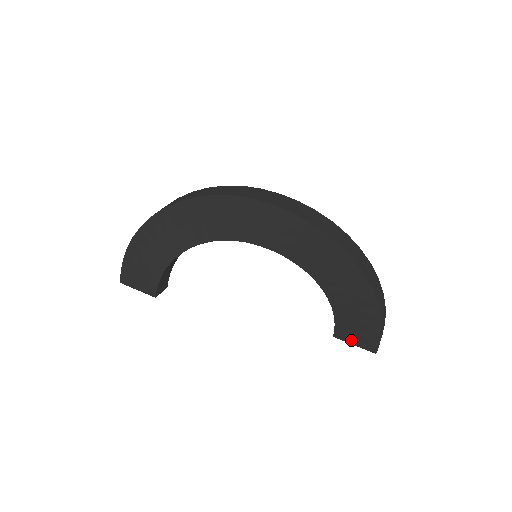
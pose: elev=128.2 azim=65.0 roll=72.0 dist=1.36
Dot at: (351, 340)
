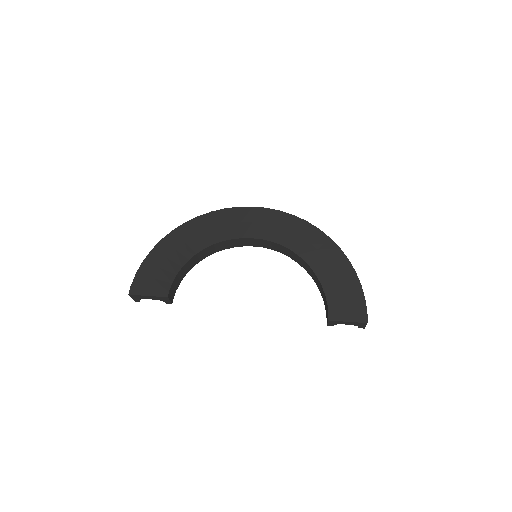
Dot at: (344, 317)
